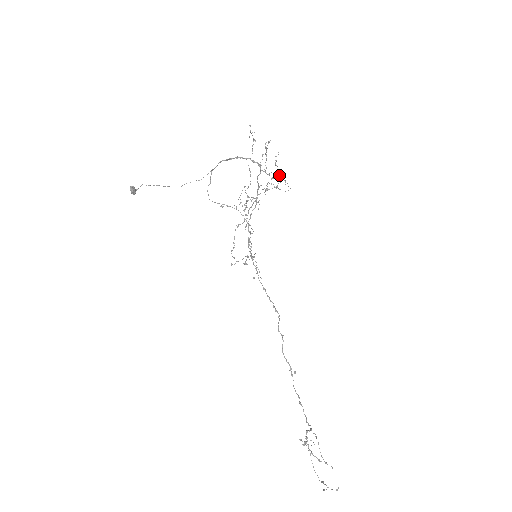
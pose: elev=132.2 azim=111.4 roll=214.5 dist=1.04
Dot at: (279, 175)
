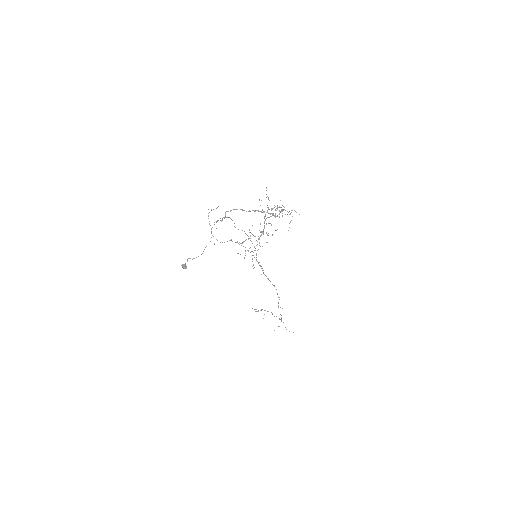
Dot at: occluded
